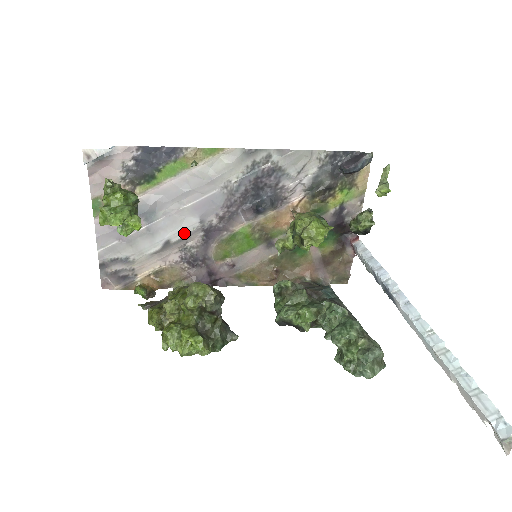
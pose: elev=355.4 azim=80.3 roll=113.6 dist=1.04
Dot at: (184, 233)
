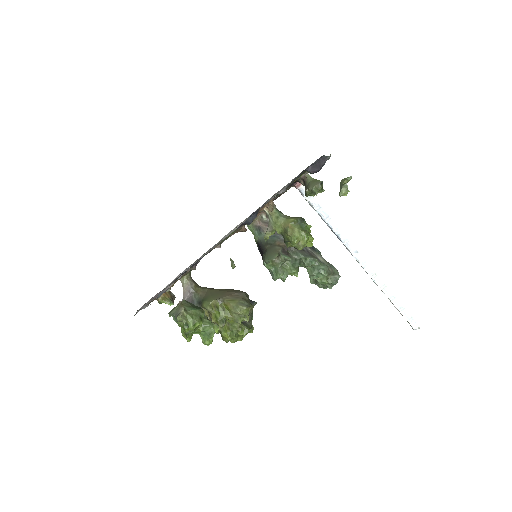
Dot at: occluded
